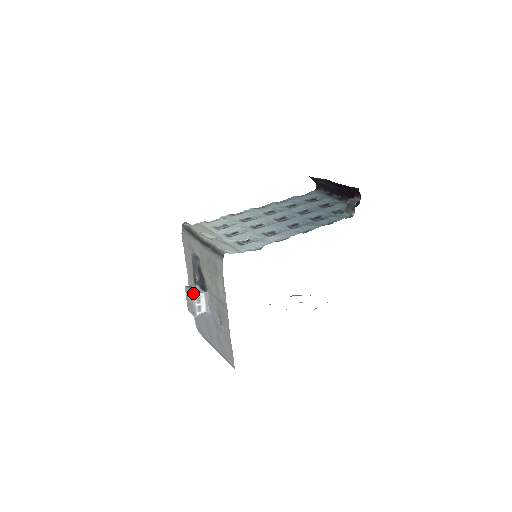
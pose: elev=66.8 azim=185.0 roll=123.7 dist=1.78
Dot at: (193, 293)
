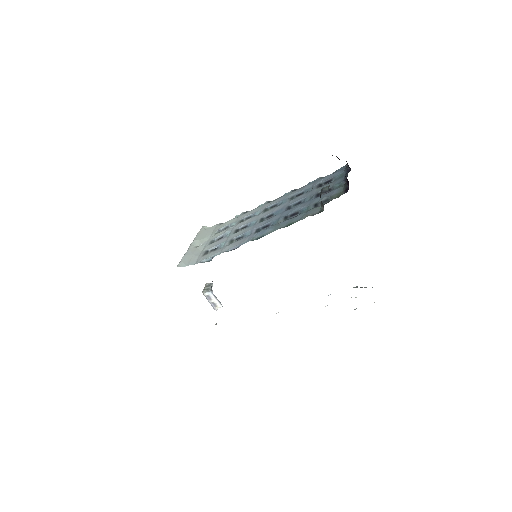
Dot at: (202, 292)
